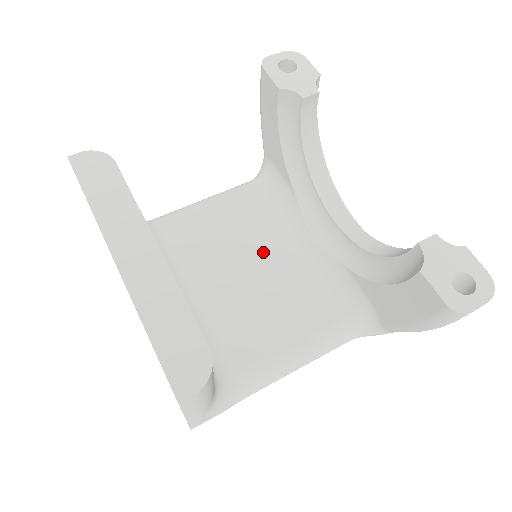
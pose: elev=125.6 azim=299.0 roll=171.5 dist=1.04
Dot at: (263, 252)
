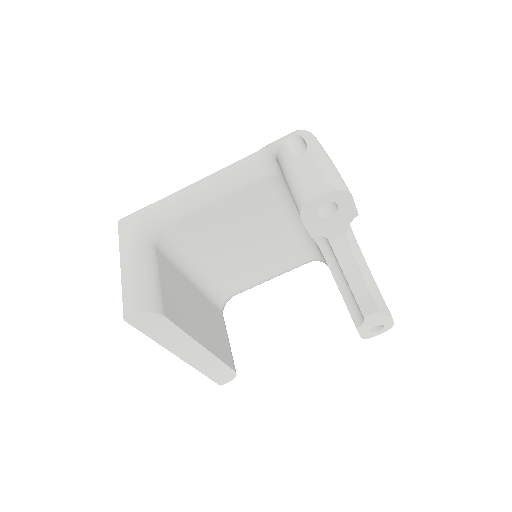
Dot at: (260, 232)
